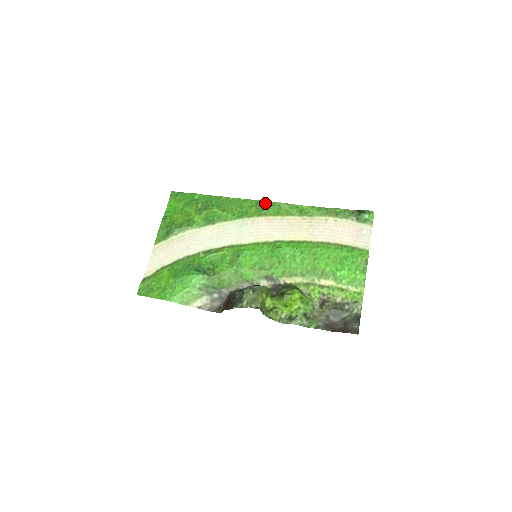
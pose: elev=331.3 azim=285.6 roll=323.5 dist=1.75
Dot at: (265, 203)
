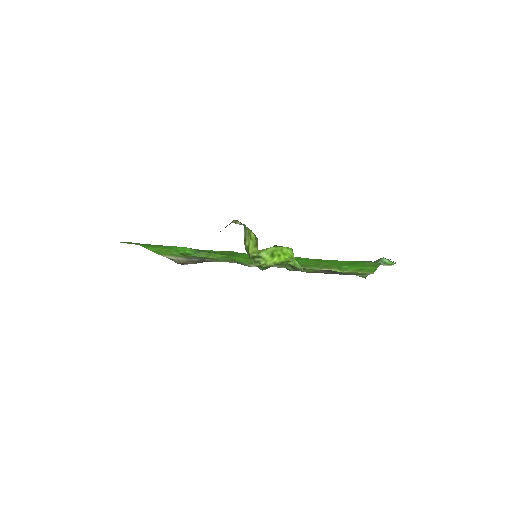
Dot at: occluded
